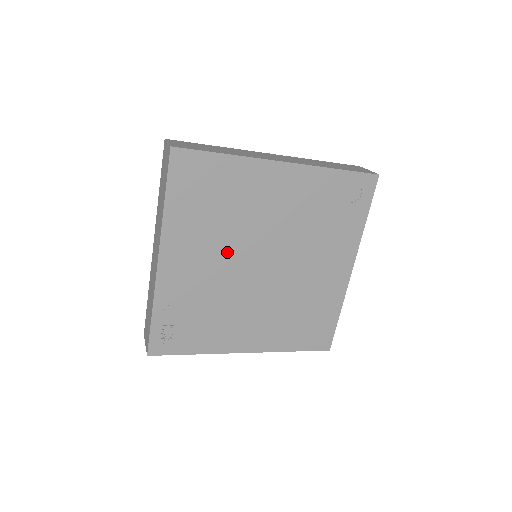
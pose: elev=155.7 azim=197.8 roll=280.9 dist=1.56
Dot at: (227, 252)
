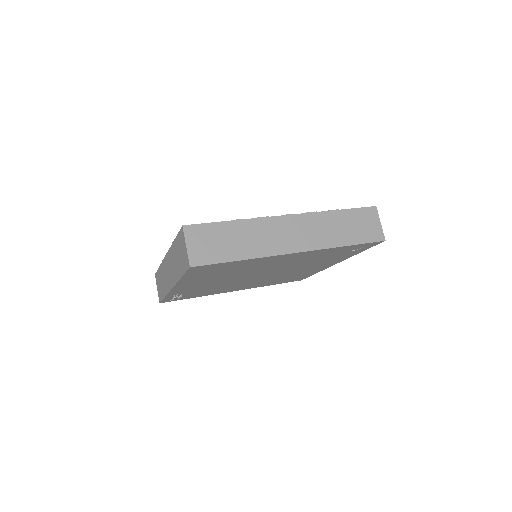
Dot at: (231, 278)
